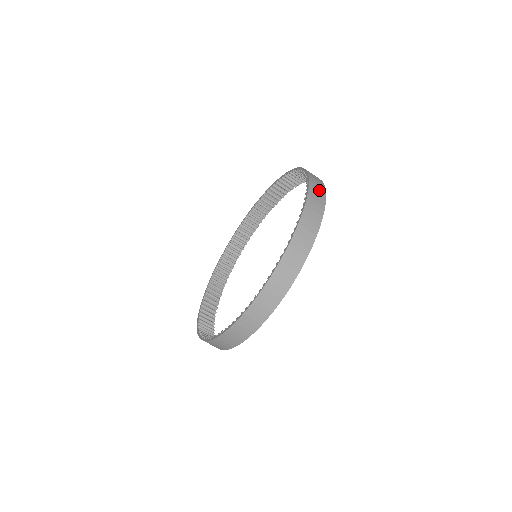
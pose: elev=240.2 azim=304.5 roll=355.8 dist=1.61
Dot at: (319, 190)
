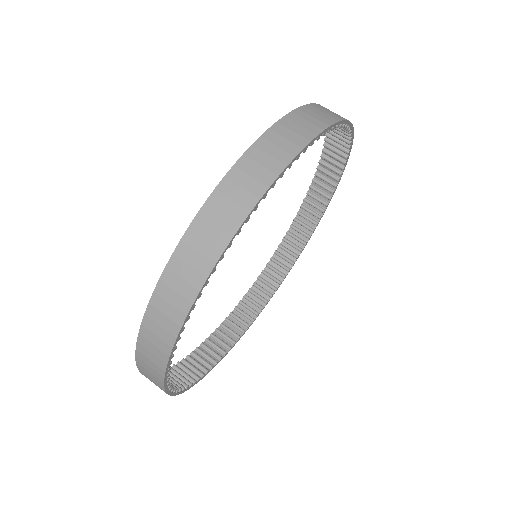
Dot at: occluded
